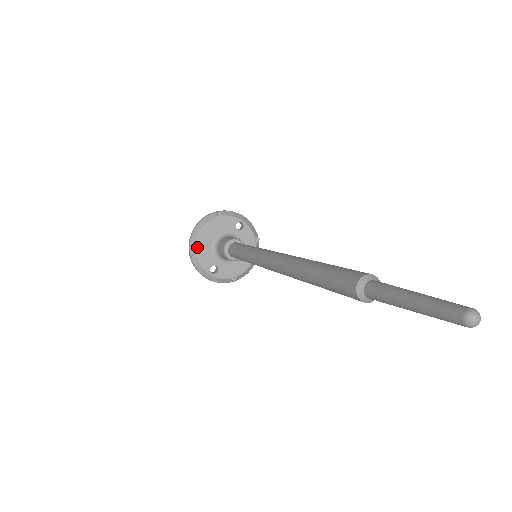
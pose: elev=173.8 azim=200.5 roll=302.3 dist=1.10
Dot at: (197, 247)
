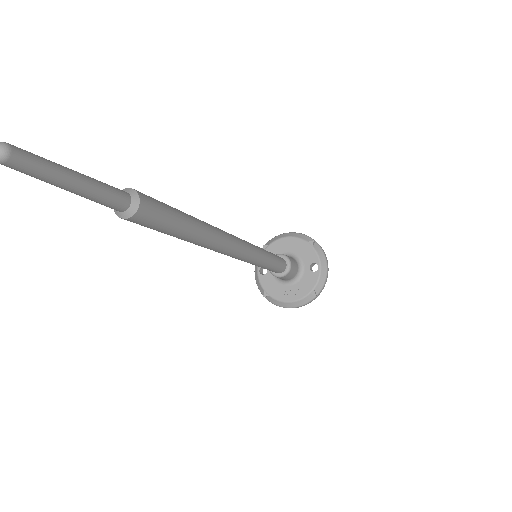
Dot at: (273, 243)
